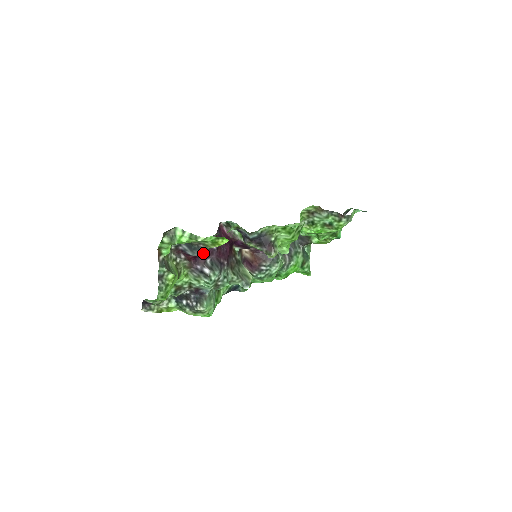
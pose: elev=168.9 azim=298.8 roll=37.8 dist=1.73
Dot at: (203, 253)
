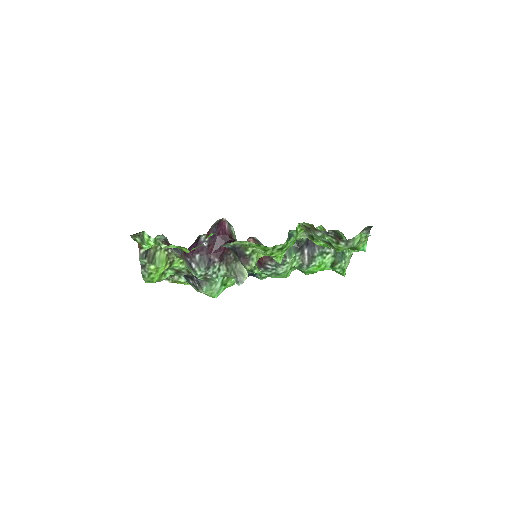
Dot at: (183, 252)
